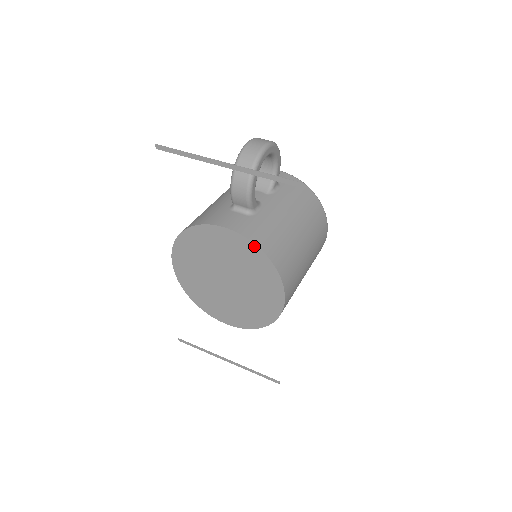
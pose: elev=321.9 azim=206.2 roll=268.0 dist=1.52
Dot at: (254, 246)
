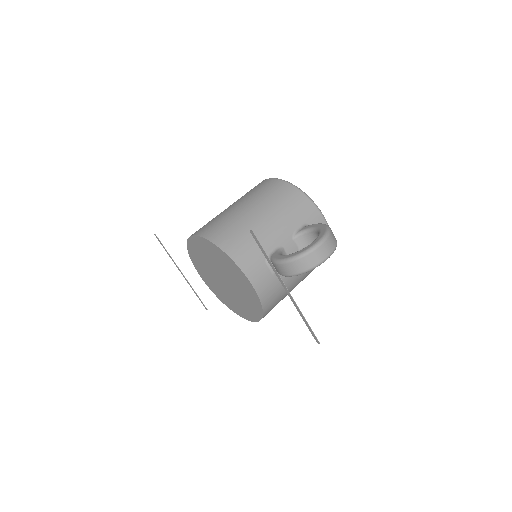
Dot at: (260, 305)
